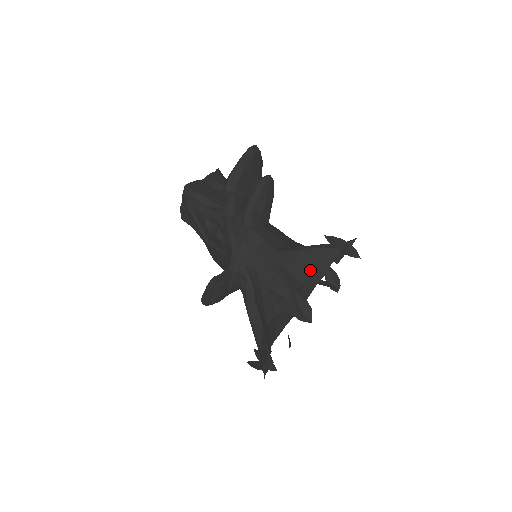
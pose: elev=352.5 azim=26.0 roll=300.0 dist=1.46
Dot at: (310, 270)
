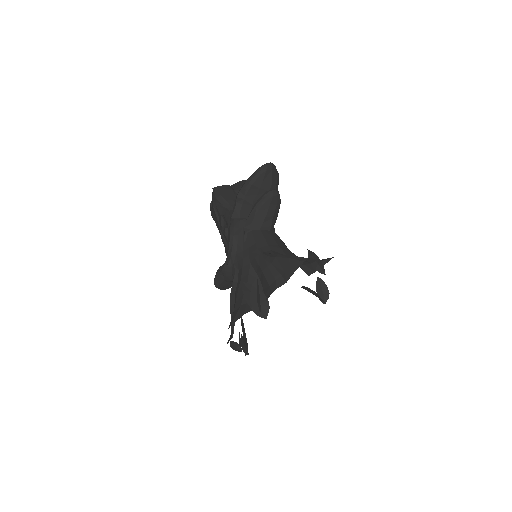
Dot at: (277, 275)
